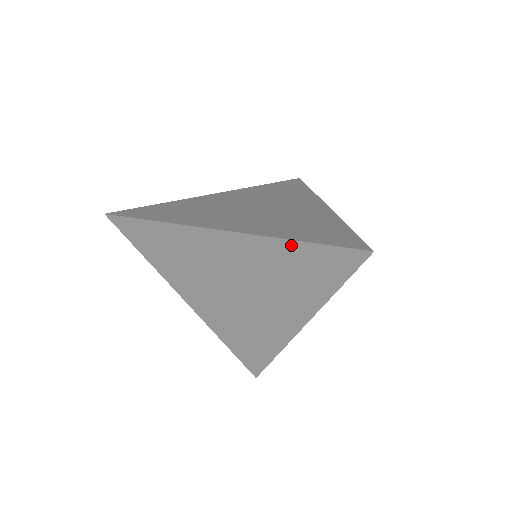
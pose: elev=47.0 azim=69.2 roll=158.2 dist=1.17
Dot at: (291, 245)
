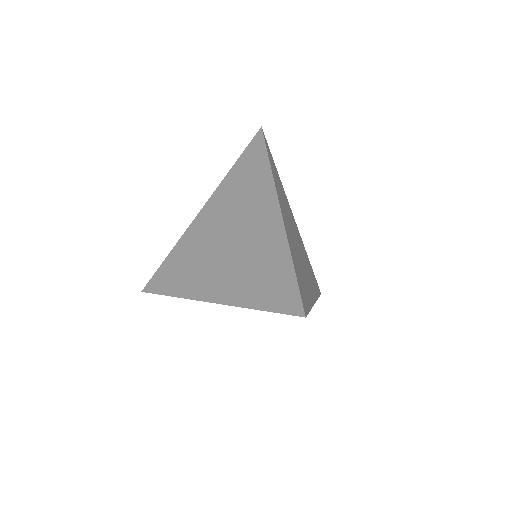
Dot at: (254, 308)
